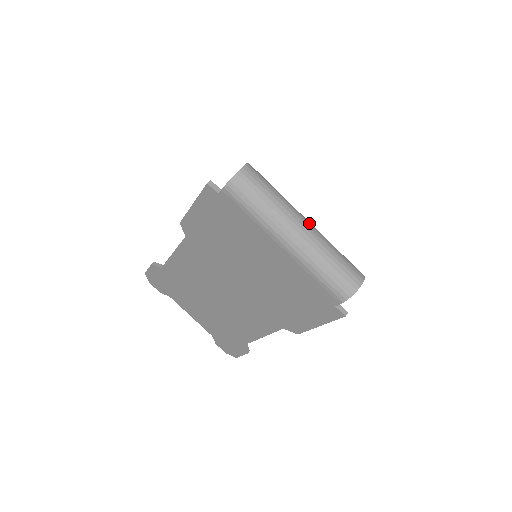
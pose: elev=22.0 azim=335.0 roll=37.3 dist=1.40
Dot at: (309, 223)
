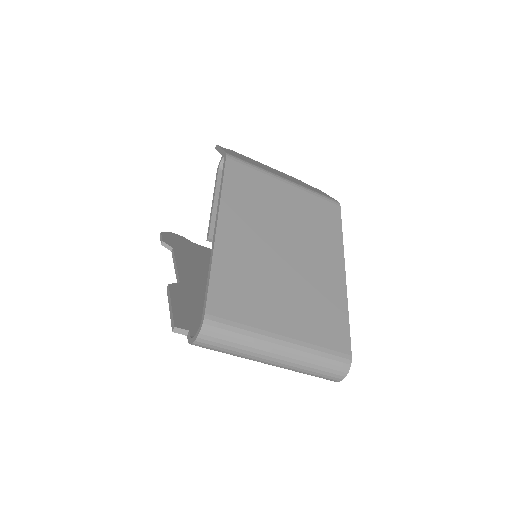
Dot at: (285, 344)
